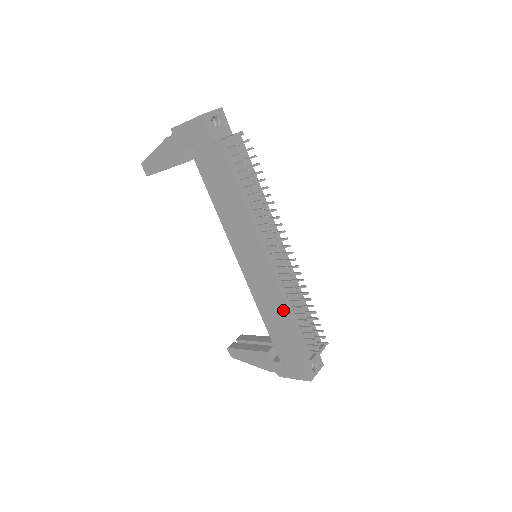
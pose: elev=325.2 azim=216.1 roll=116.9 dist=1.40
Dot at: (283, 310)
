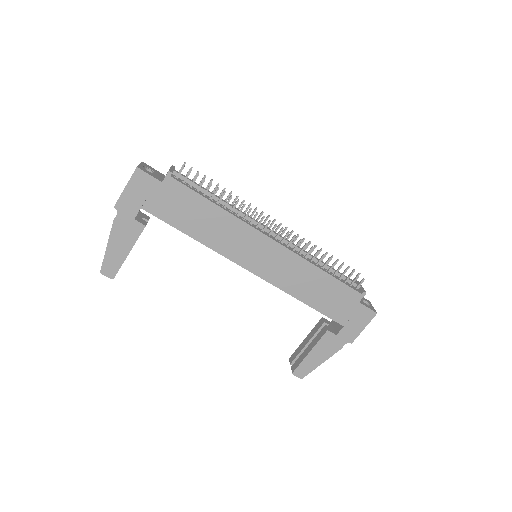
Dot at: (313, 272)
